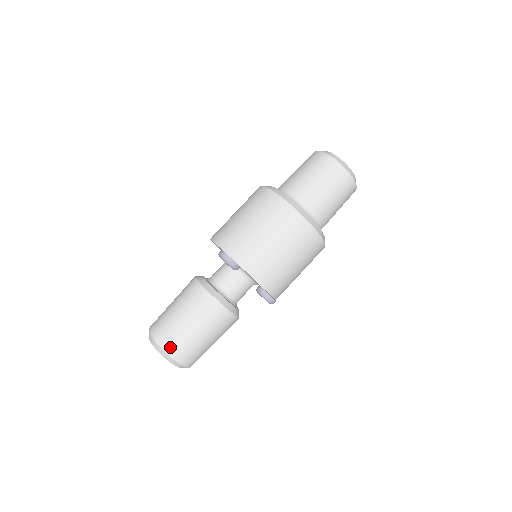
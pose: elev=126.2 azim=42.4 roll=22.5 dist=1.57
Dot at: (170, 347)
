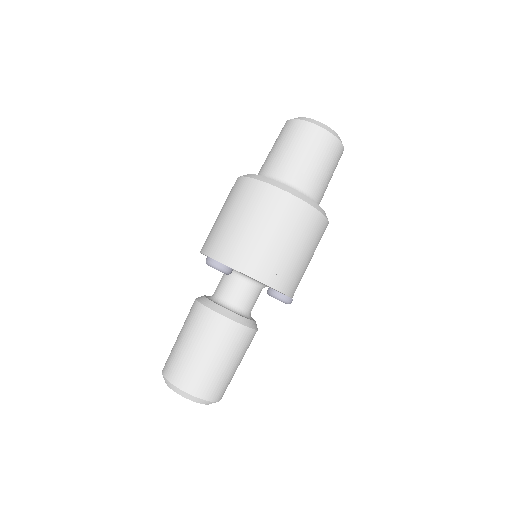
Dot at: (182, 381)
